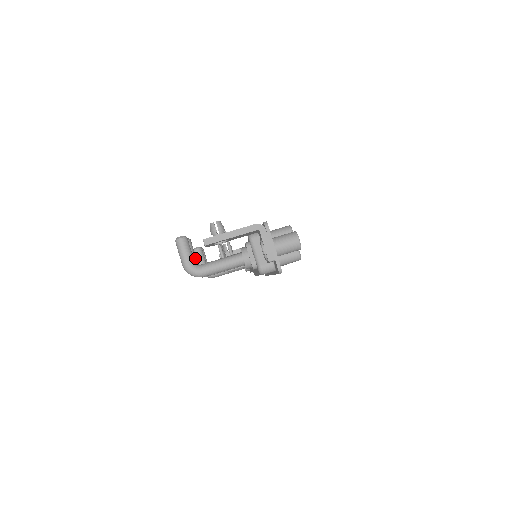
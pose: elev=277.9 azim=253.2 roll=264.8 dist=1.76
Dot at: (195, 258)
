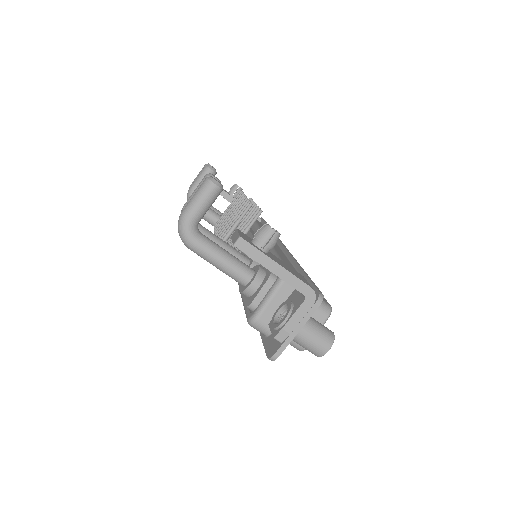
Dot at: occluded
